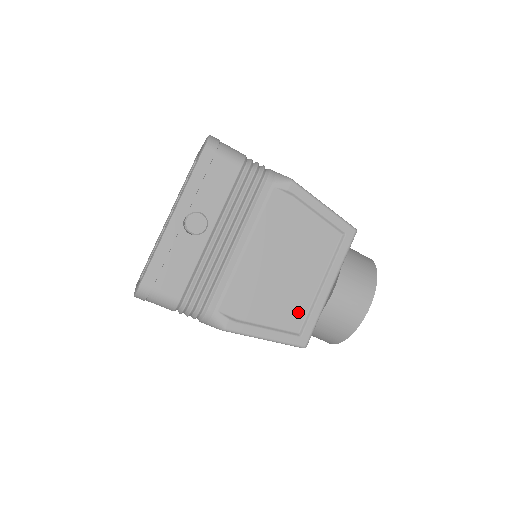
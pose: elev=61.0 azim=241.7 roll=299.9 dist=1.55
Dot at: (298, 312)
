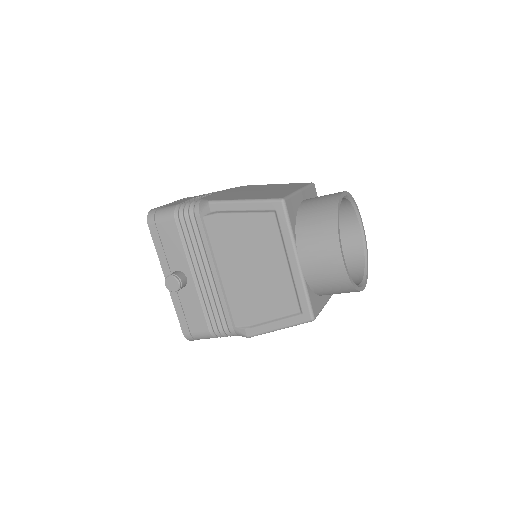
Dot at: (288, 296)
